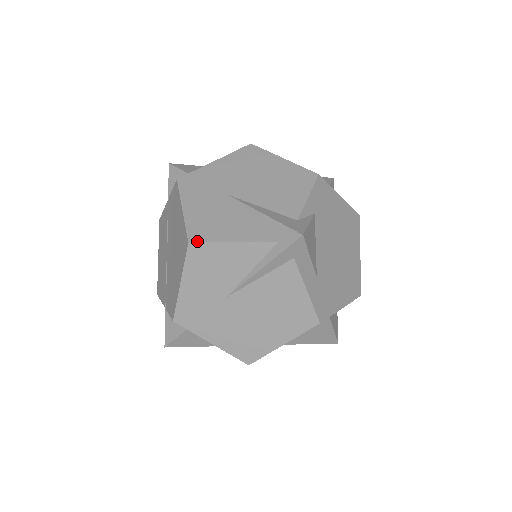
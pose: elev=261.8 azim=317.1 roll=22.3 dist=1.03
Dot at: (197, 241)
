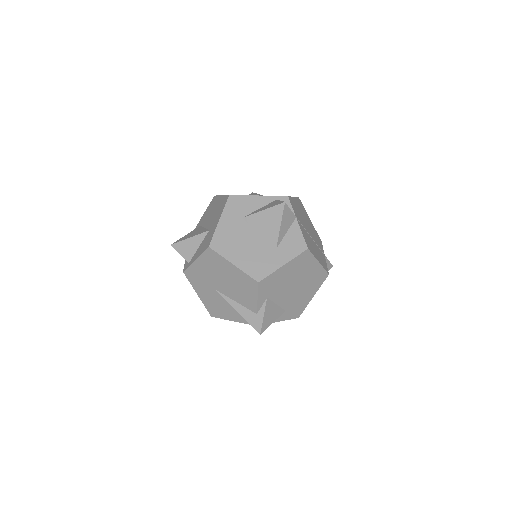
Dot at: (215, 317)
